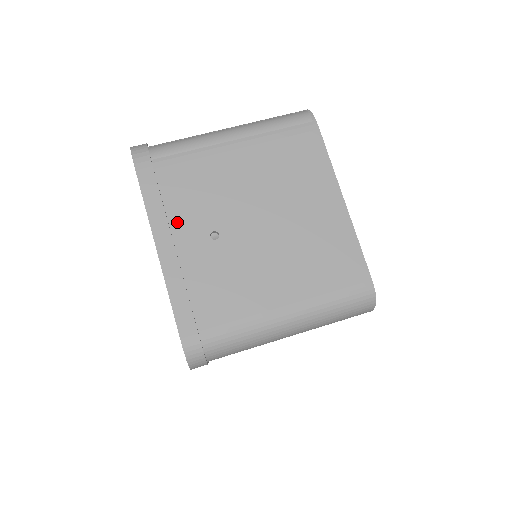
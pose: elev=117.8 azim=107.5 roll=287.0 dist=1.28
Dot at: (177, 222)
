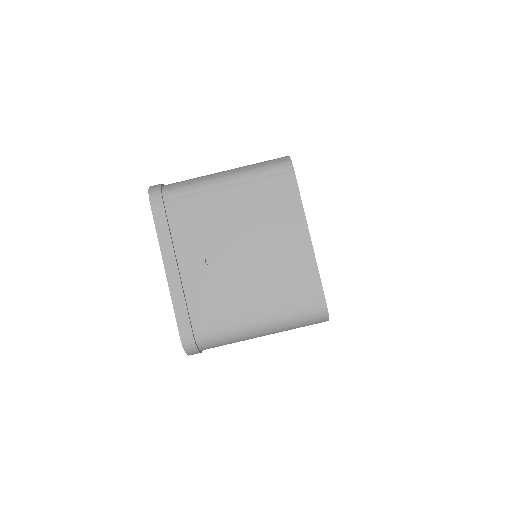
Dot at: (181, 250)
